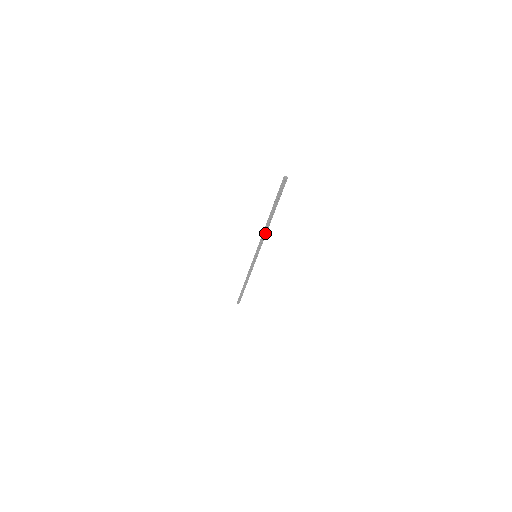
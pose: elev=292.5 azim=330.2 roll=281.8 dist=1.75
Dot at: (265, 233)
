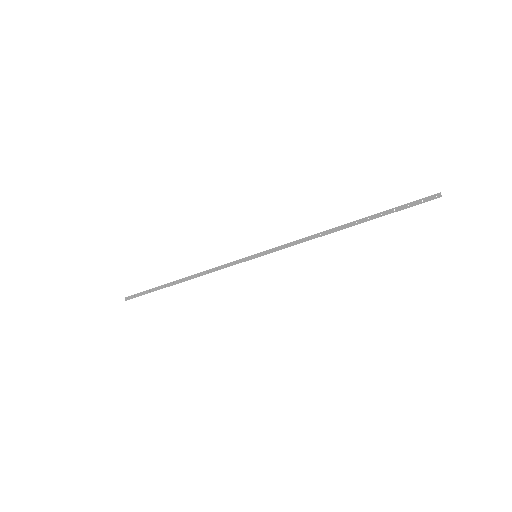
Dot at: (315, 237)
